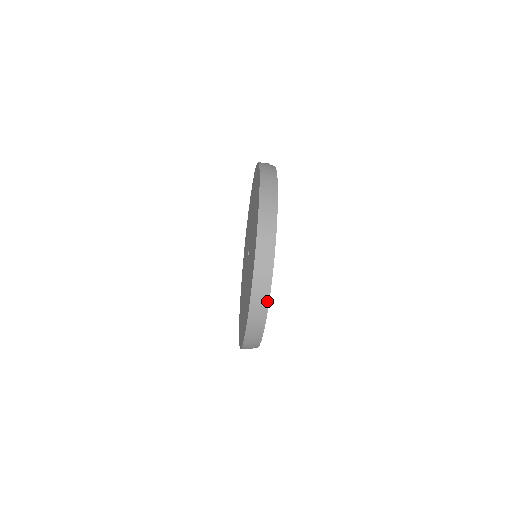
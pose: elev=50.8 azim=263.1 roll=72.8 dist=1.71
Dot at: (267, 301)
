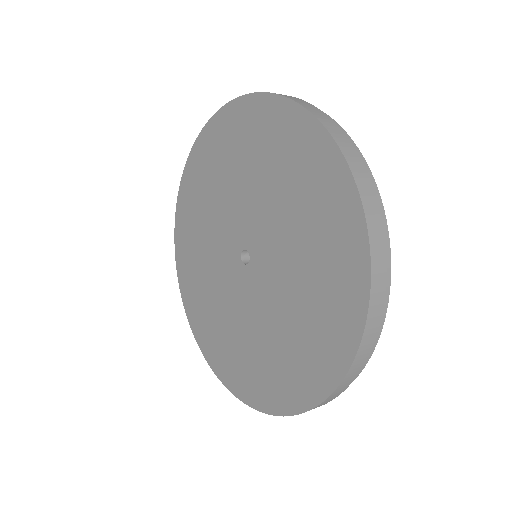
Dot at: occluded
